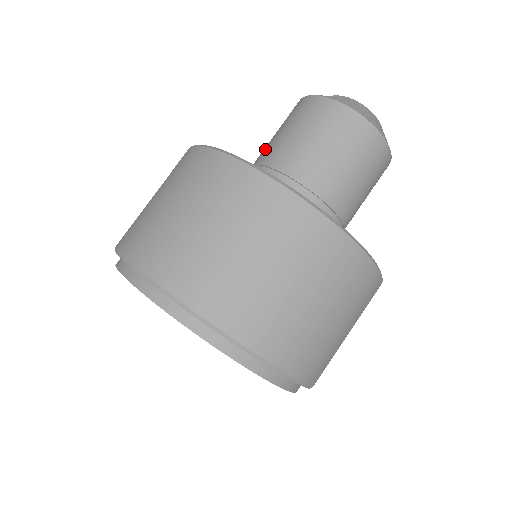
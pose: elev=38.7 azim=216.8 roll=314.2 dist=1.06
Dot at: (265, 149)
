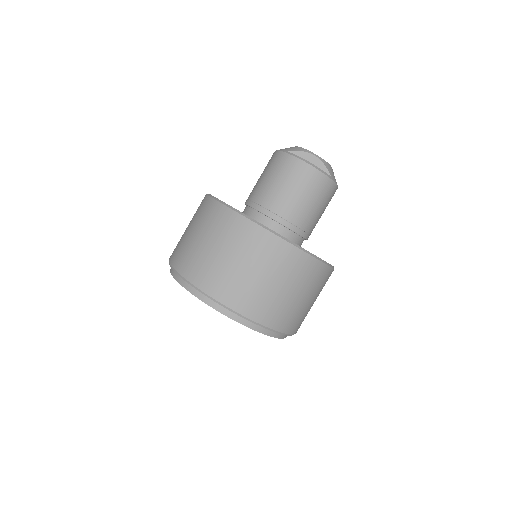
Dot at: (275, 198)
